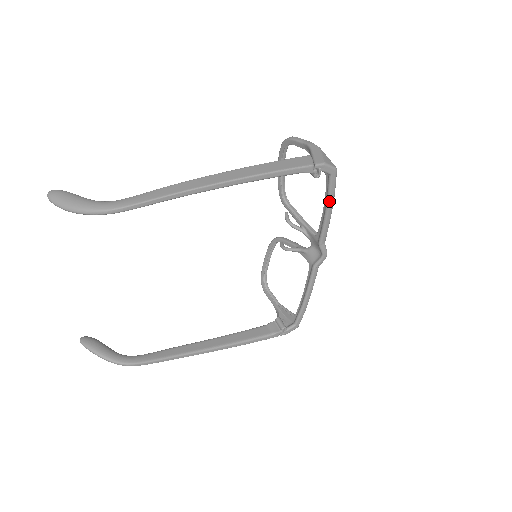
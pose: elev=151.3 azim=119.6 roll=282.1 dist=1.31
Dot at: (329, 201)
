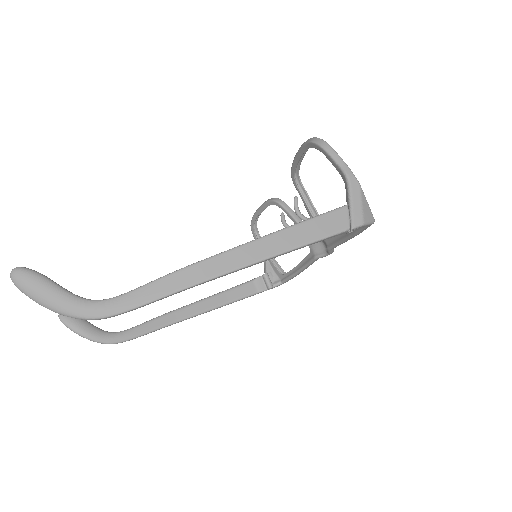
Dot at: (354, 236)
